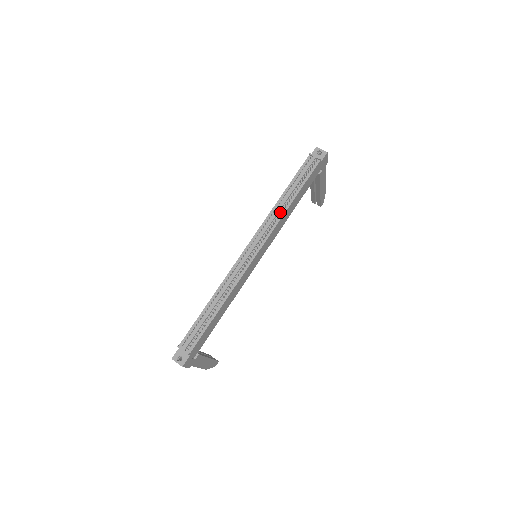
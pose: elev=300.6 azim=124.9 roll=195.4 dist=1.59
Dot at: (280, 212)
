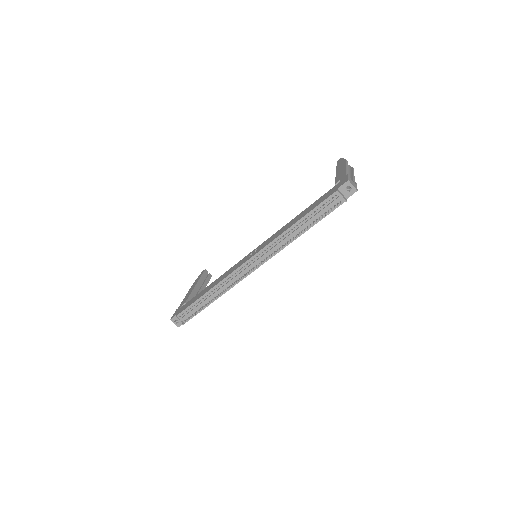
Dot at: (287, 240)
